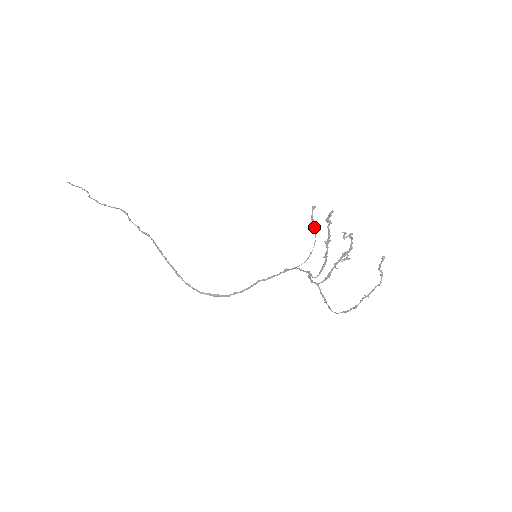
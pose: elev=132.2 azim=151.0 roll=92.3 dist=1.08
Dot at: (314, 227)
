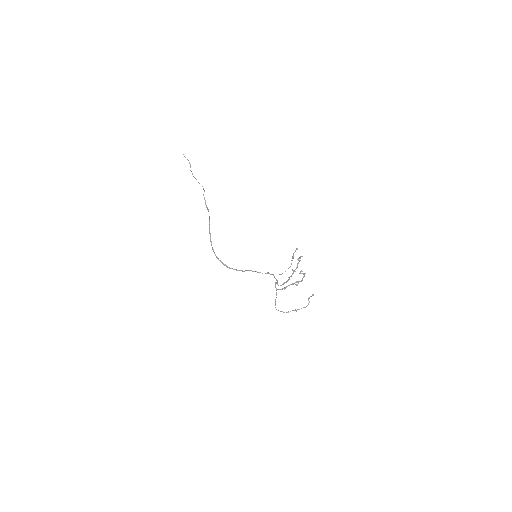
Dot at: occluded
